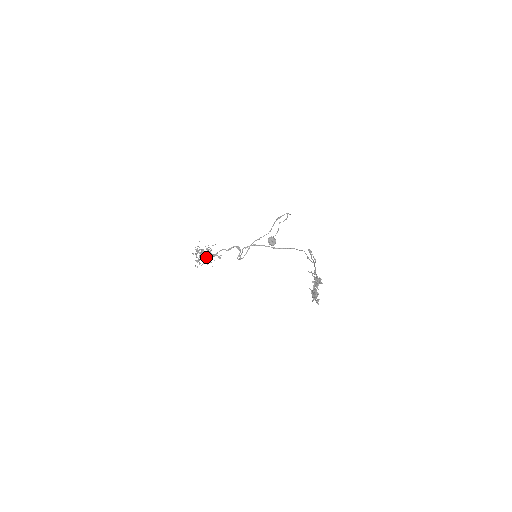
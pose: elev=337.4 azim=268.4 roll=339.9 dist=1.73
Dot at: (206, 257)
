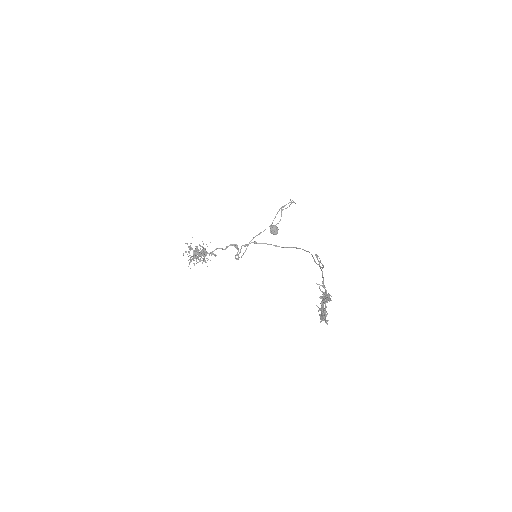
Dot at: (200, 255)
